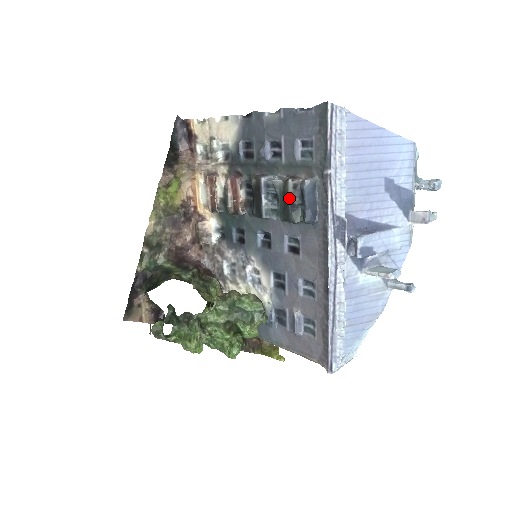
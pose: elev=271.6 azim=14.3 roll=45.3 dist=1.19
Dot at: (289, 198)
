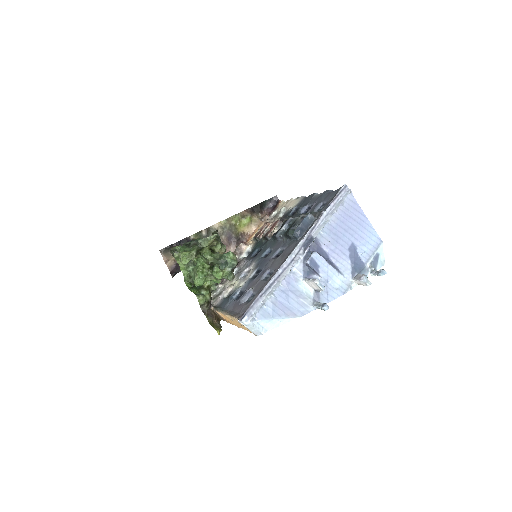
Dot at: (295, 222)
